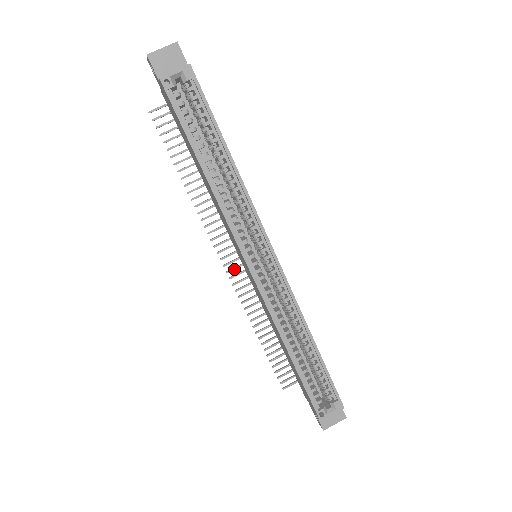
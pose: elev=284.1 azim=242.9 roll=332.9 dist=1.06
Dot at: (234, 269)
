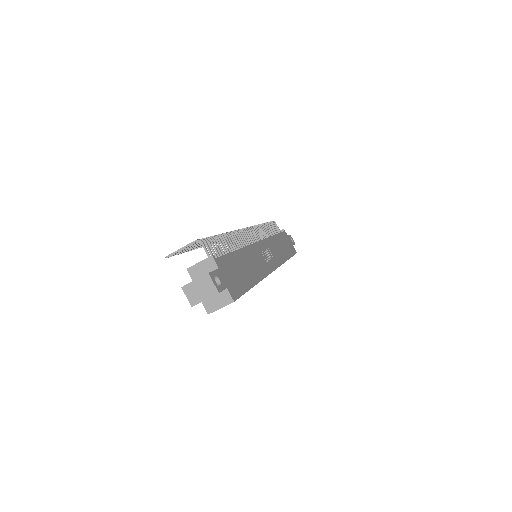
Dot at: occluded
